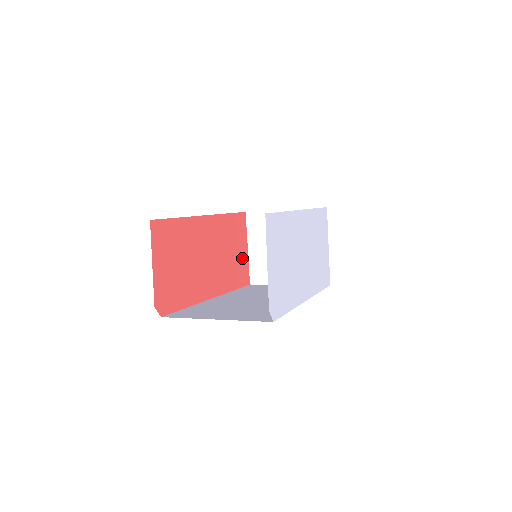
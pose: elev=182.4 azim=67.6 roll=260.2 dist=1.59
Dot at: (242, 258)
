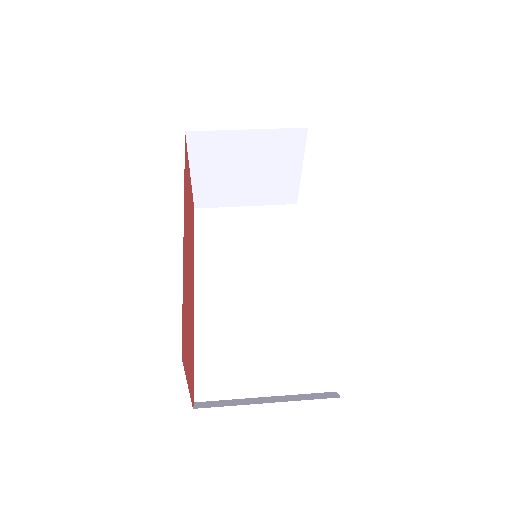
Dot at: occluded
